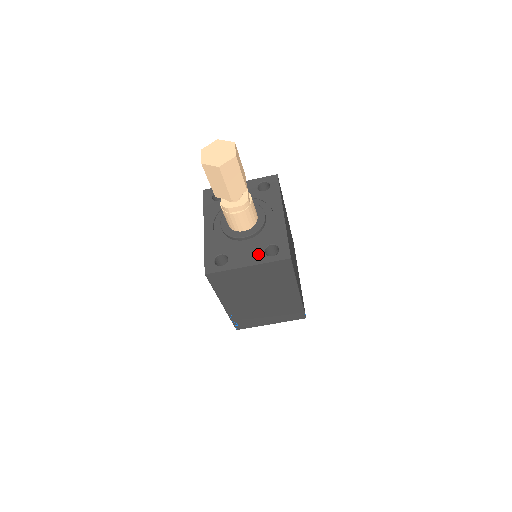
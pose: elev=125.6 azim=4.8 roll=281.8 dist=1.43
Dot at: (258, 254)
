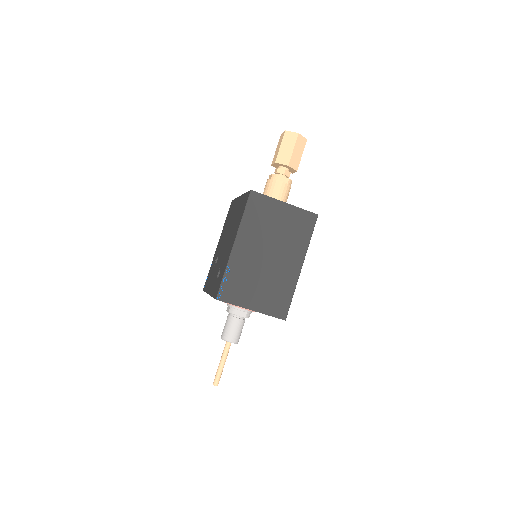
Dot at: occluded
